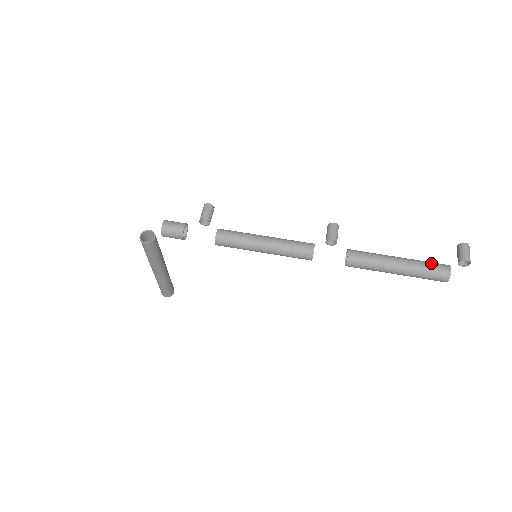
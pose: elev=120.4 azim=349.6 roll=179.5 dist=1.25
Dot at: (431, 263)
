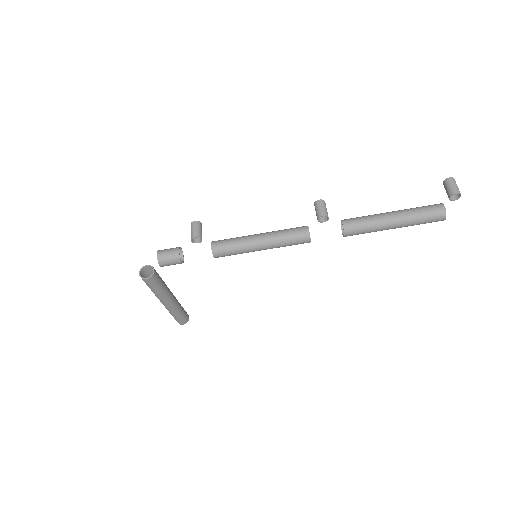
Dot at: (424, 207)
